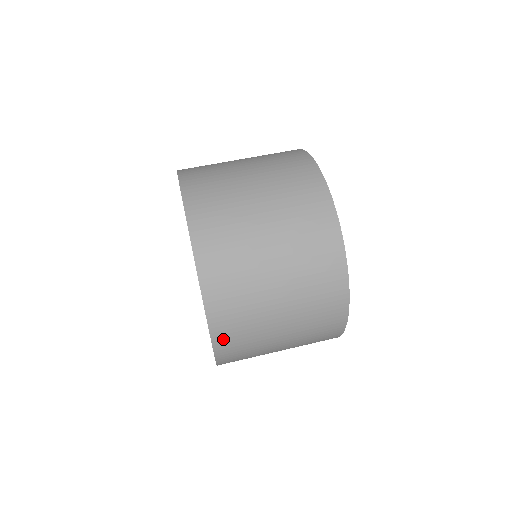
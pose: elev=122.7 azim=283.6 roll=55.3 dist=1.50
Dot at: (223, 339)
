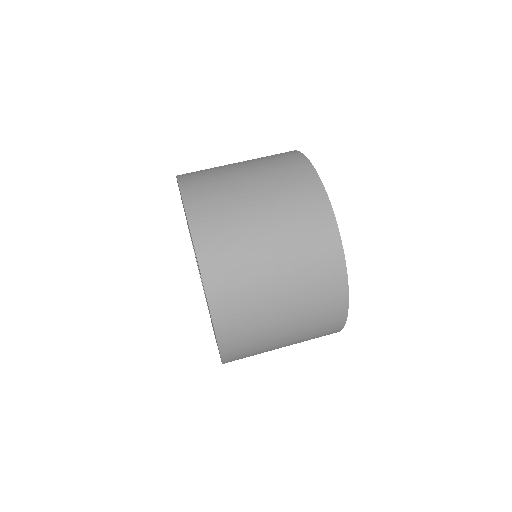
Dot at: (216, 286)
